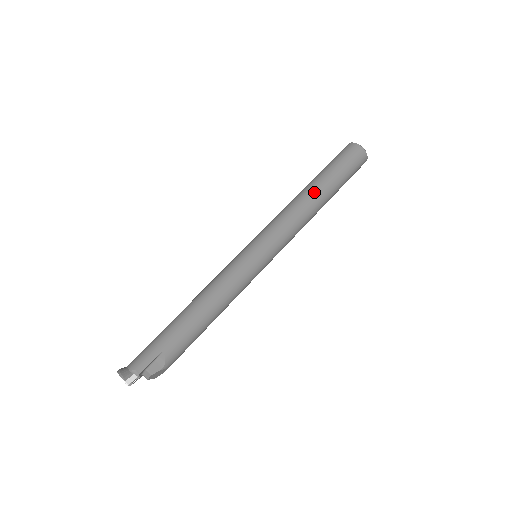
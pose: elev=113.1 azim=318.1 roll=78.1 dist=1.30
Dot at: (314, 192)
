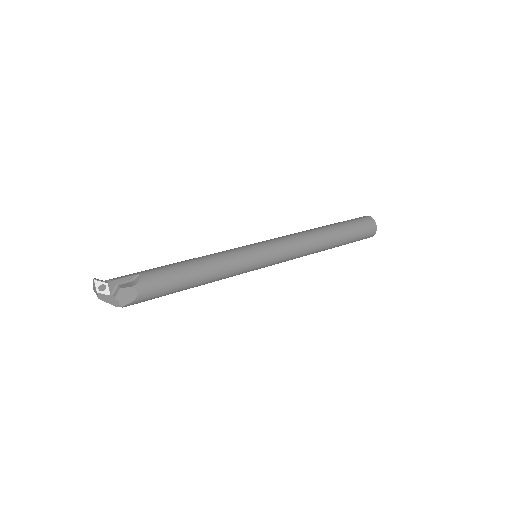
Dot at: (320, 228)
